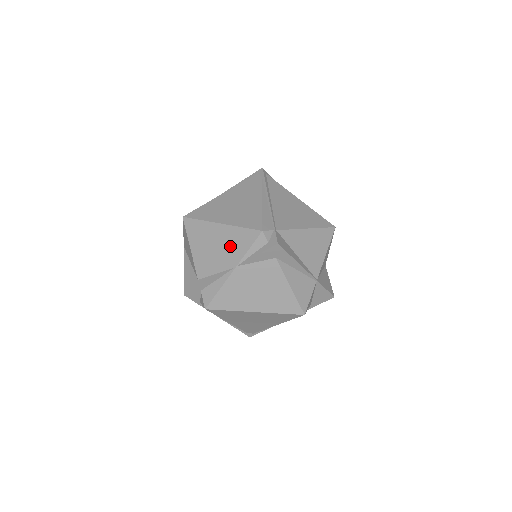
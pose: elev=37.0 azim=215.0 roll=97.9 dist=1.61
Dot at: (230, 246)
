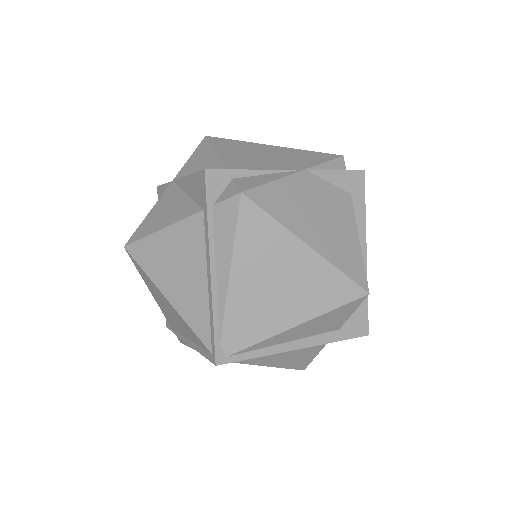
Dot at: (292, 157)
